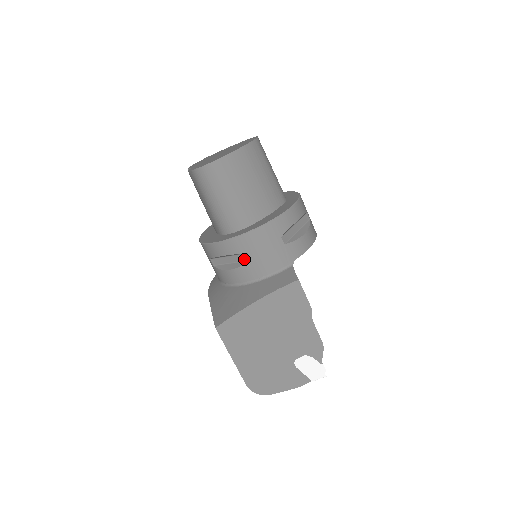
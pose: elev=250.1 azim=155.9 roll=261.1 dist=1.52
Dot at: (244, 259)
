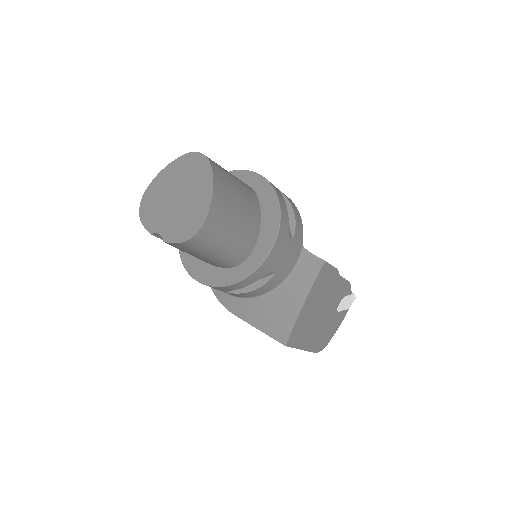
Dot at: (266, 276)
